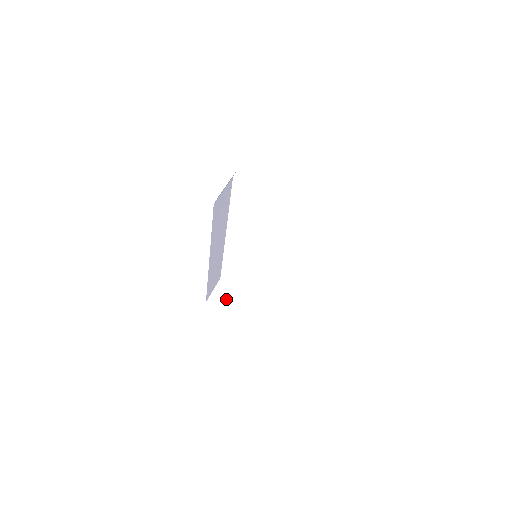
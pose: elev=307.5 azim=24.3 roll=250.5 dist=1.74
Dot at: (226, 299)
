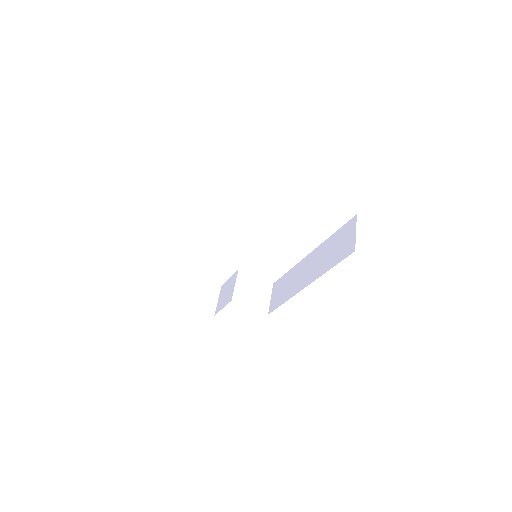
Dot at: (192, 294)
